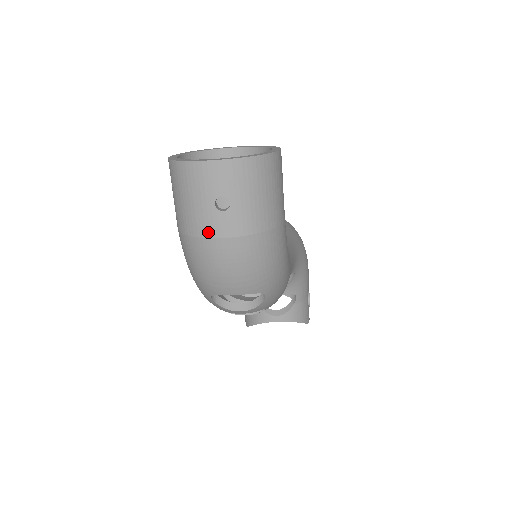
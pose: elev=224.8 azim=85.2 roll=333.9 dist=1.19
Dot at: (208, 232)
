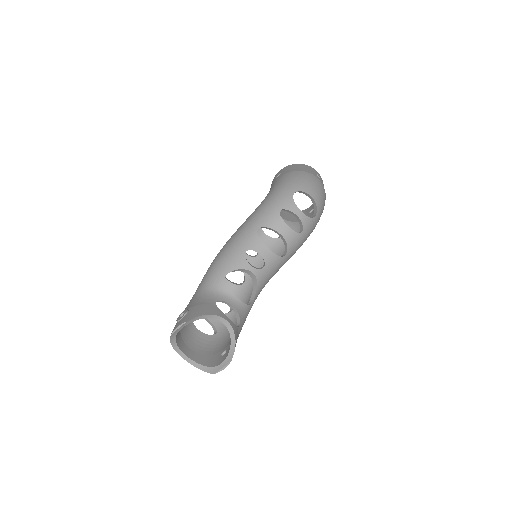
Dot at: (313, 174)
